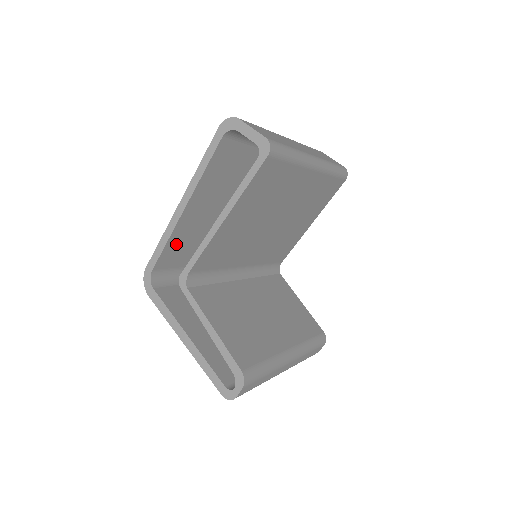
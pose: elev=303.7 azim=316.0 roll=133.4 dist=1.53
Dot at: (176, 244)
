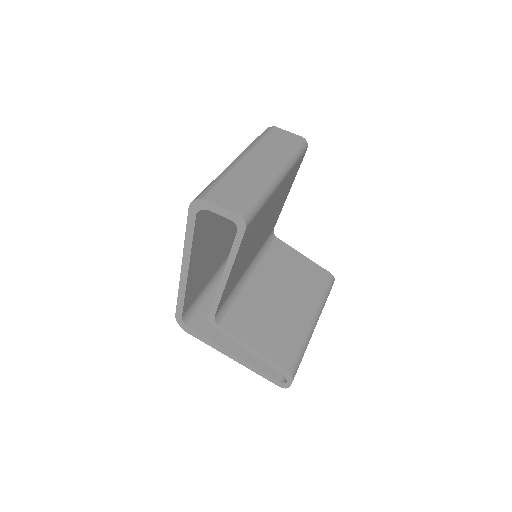
Dot at: (191, 290)
